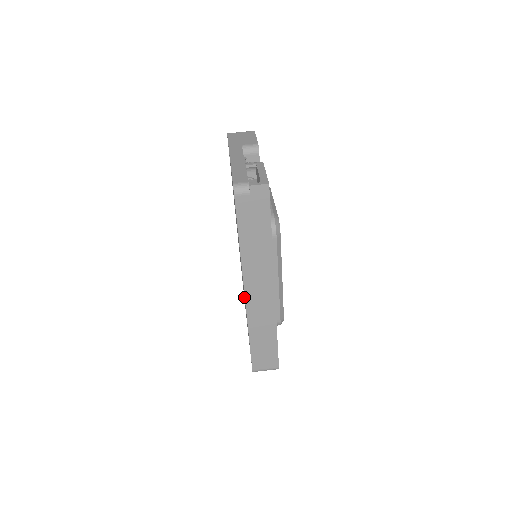
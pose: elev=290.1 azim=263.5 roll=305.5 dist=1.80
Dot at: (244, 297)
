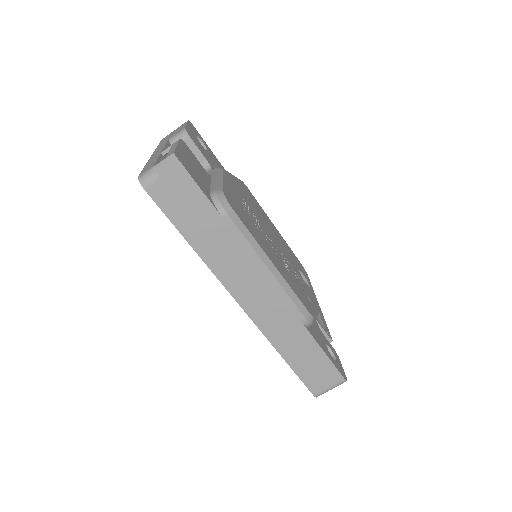
Dot at: occluded
